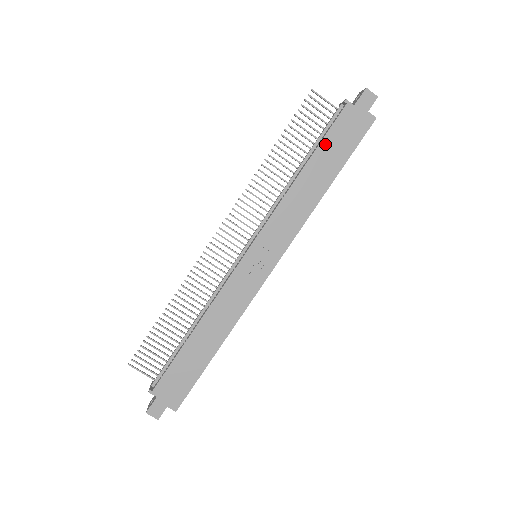
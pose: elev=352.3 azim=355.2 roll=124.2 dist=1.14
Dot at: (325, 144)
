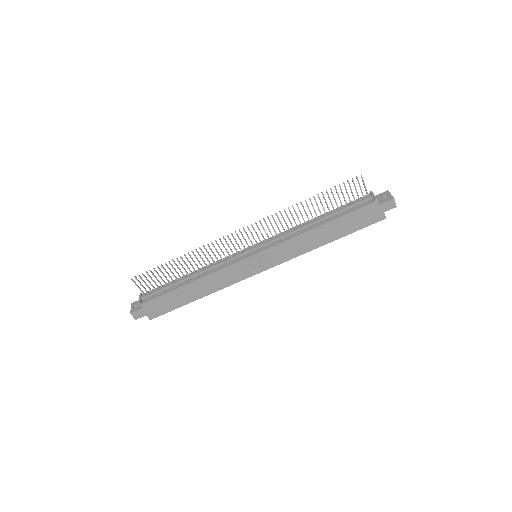
Dot at: (345, 218)
